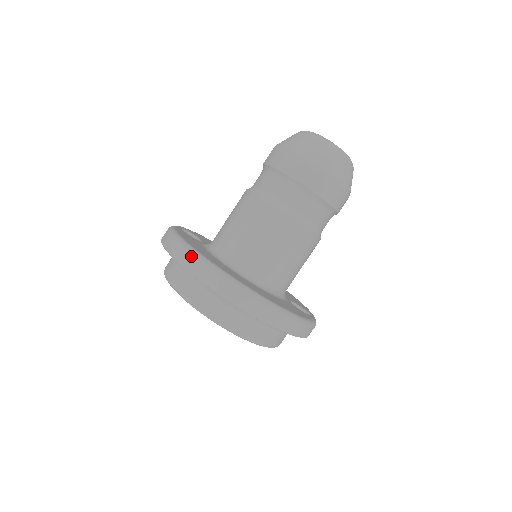
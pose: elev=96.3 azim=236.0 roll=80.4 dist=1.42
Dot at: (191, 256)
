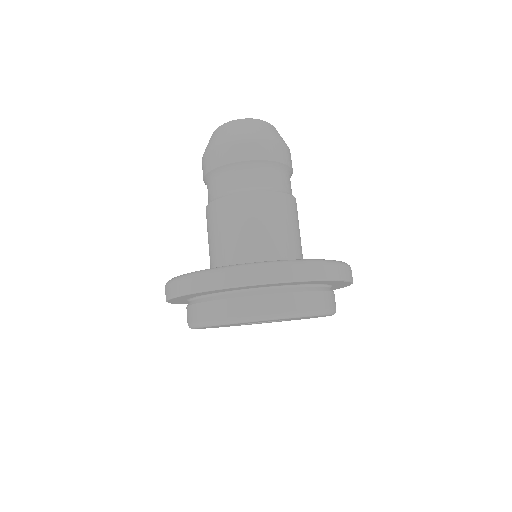
Dot at: (200, 277)
